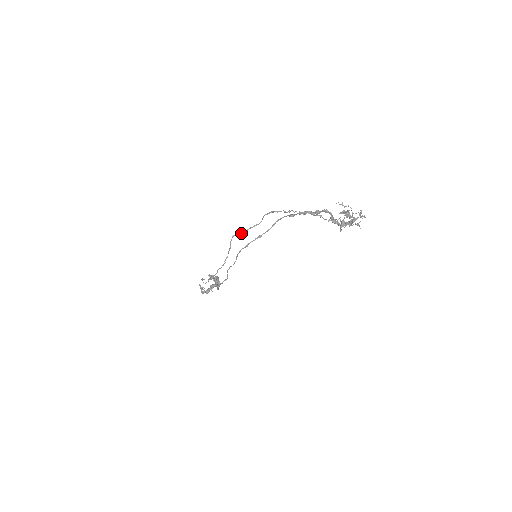
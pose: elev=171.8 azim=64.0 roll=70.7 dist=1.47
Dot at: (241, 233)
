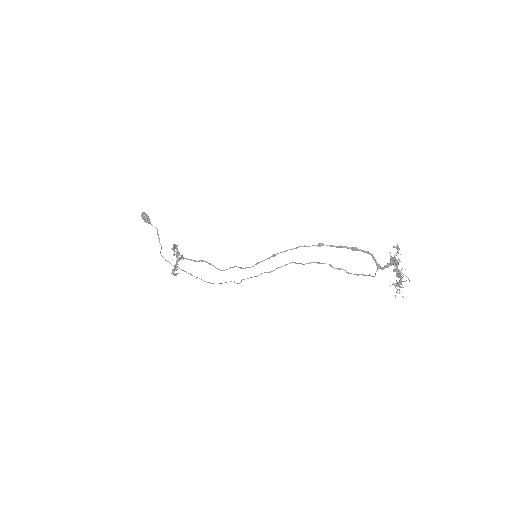
Dot at: occluded
